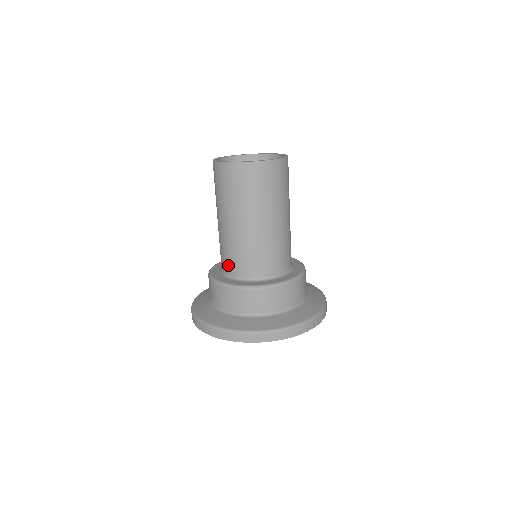
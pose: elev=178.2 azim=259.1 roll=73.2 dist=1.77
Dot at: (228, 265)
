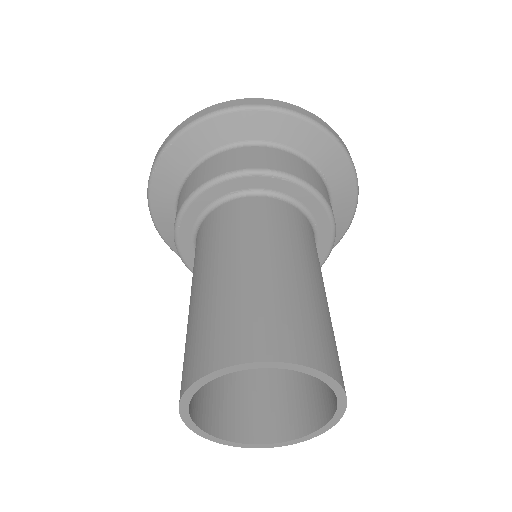
Dot at: occluded
